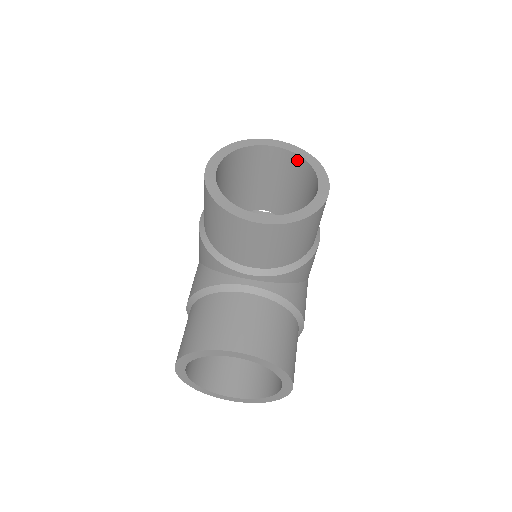
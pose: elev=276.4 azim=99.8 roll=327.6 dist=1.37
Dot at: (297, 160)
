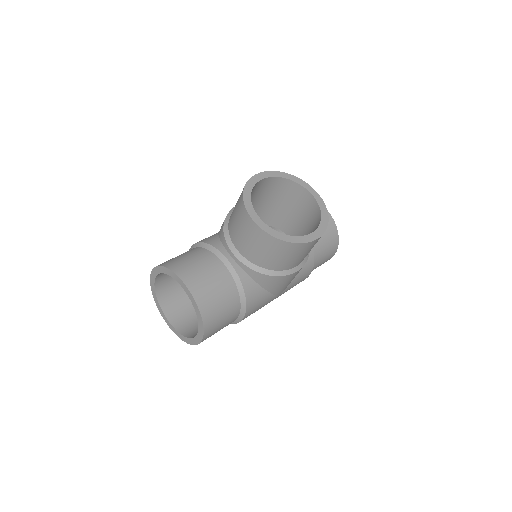
Dot at: (318, 212)
